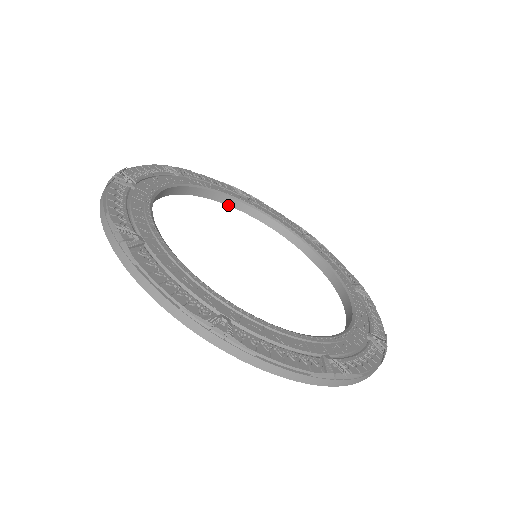
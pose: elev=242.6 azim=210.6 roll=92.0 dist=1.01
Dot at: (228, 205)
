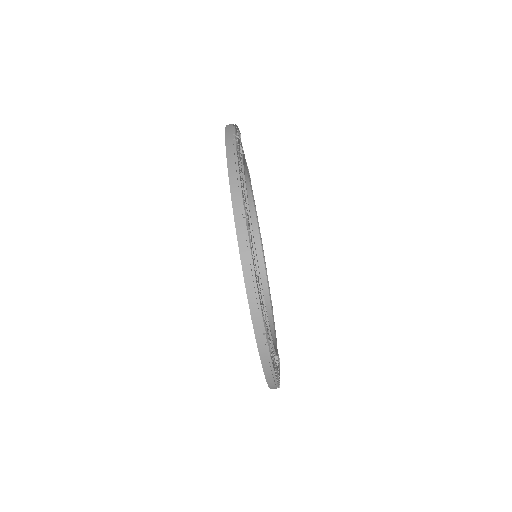
Dot at: occluded
